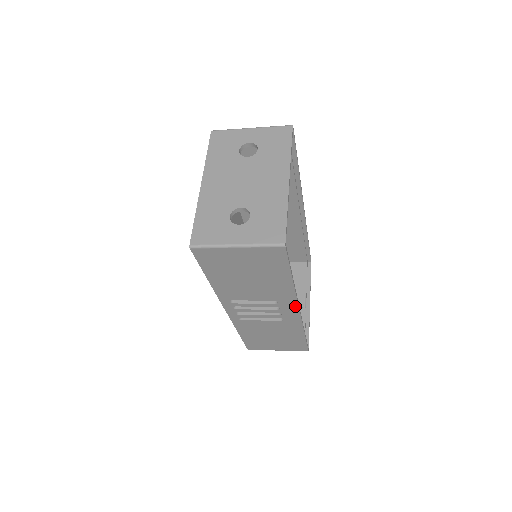
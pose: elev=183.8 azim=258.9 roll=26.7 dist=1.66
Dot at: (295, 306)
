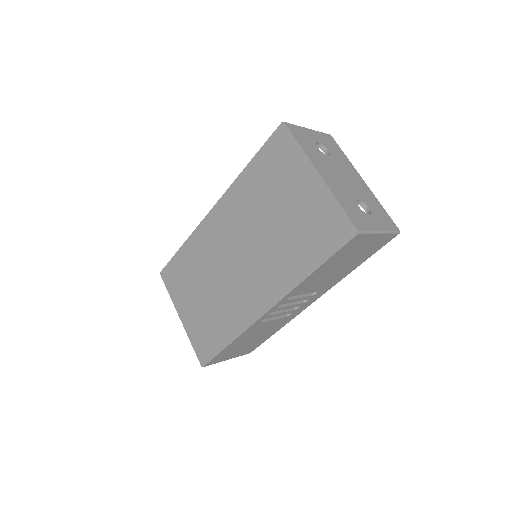
Dot at: (319, 296)
